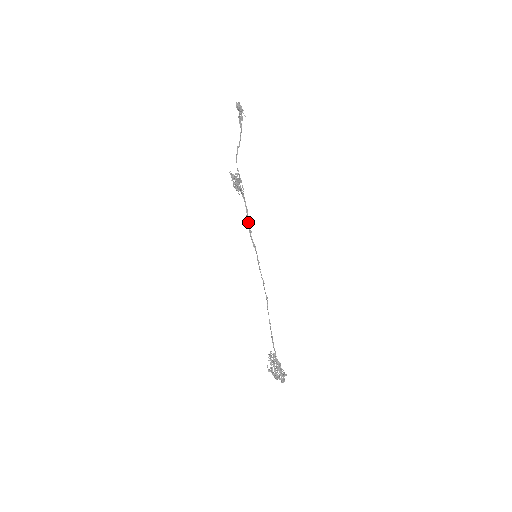
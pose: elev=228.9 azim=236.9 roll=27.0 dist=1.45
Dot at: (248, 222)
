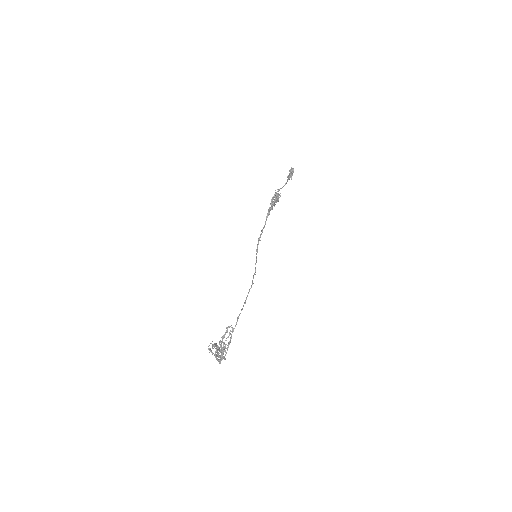
Dot at: (261, 233)
